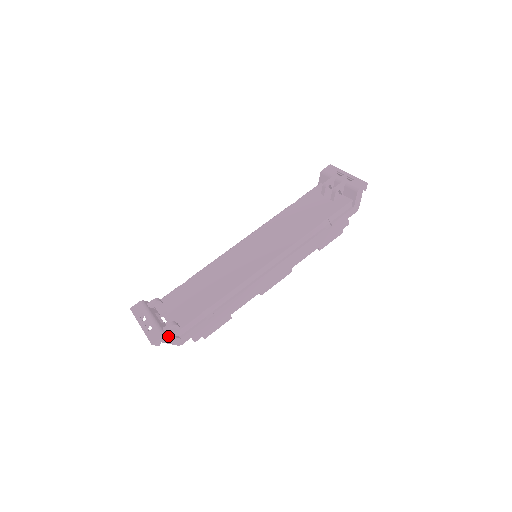
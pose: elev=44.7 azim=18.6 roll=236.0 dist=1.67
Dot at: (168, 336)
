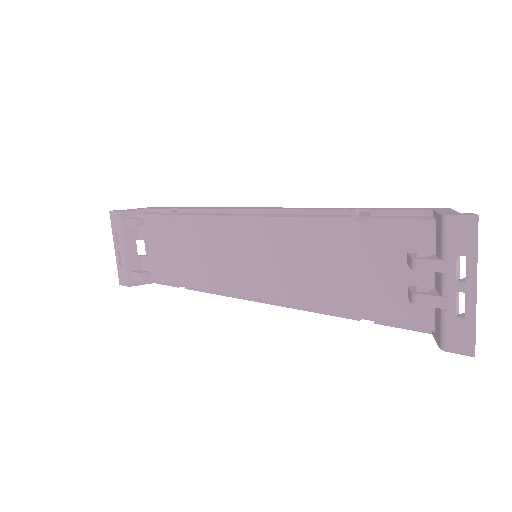
Dot at: (135, 285)
